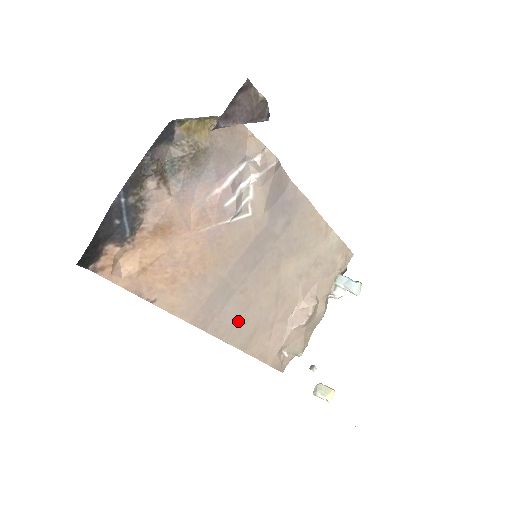
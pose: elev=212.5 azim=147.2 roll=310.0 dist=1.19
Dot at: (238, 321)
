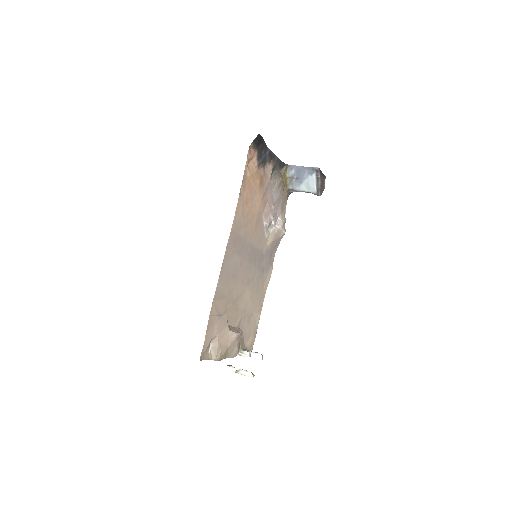
Dot at: (228, 274)
